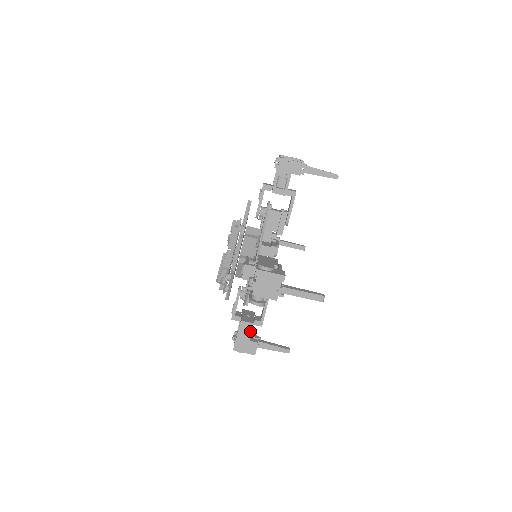
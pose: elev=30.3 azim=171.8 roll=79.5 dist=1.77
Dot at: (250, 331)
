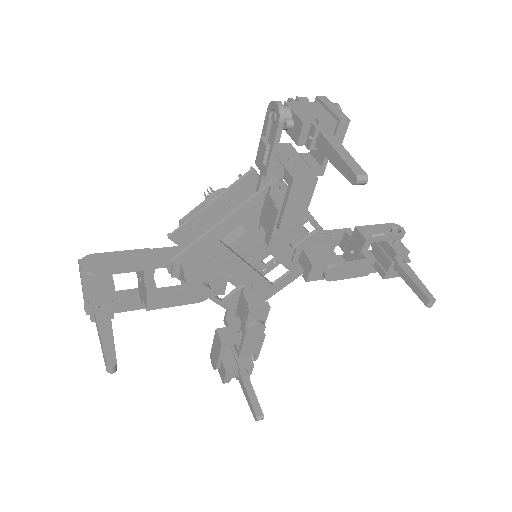
Dot at: (136, 265)
